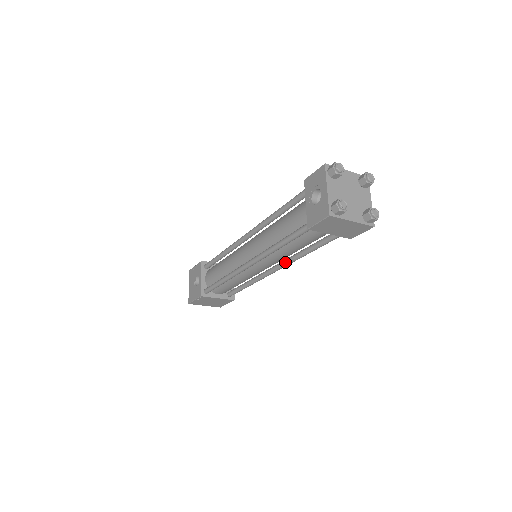
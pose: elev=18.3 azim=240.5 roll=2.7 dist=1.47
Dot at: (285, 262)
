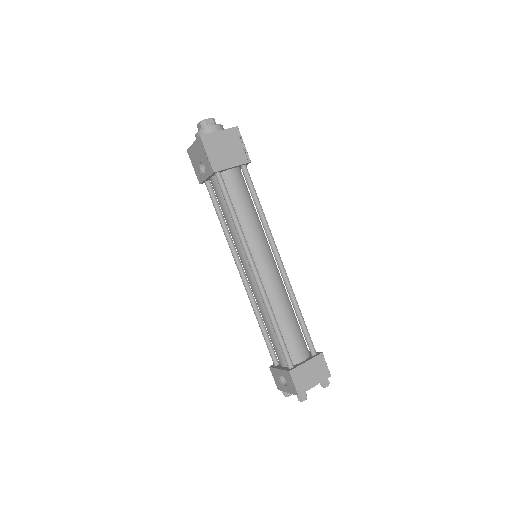
Dot at: occluded
